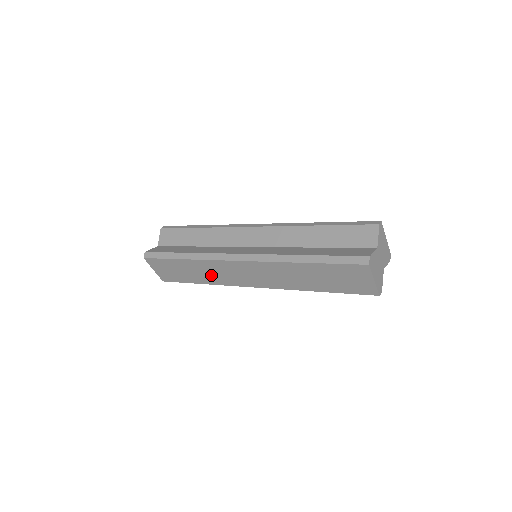
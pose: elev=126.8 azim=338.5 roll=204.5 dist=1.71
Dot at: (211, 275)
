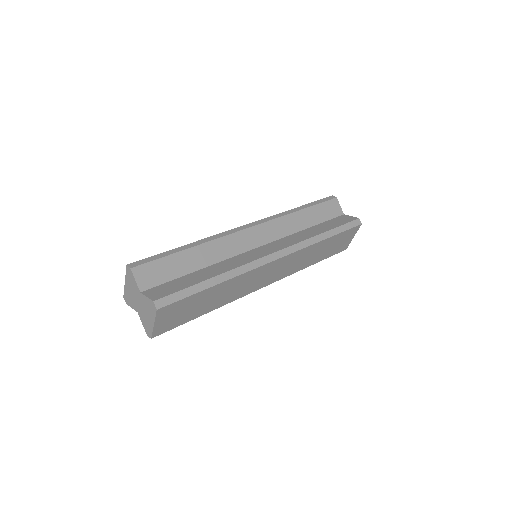
Dot at: (232, 293)
